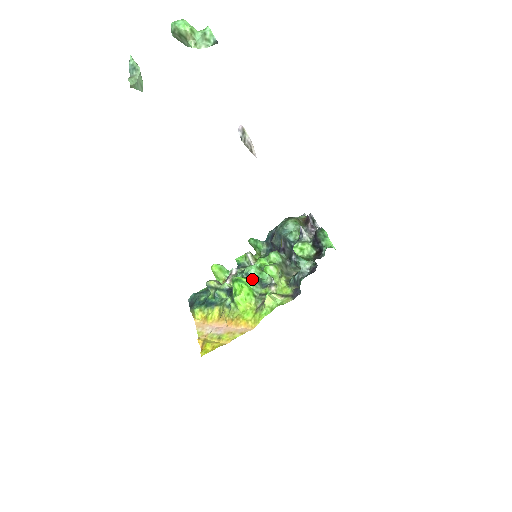
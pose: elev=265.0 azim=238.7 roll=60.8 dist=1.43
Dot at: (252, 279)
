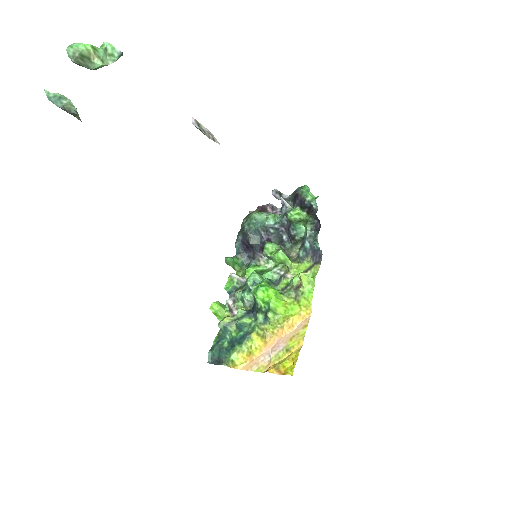
Dot at: (266, 281)
